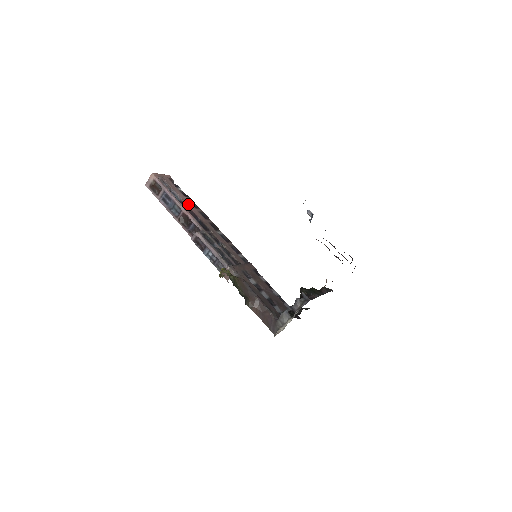
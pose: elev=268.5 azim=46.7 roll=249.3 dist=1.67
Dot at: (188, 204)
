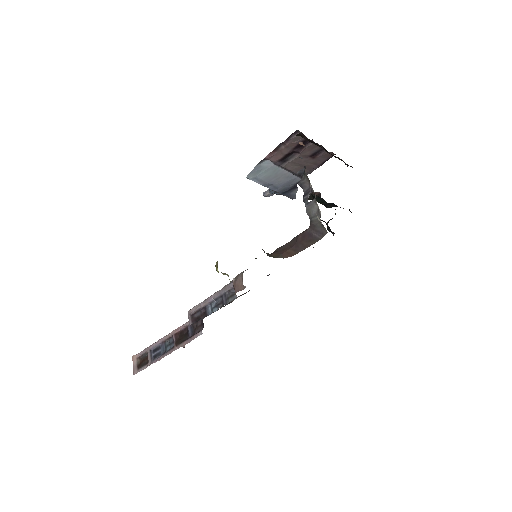
Dot at: occluded
